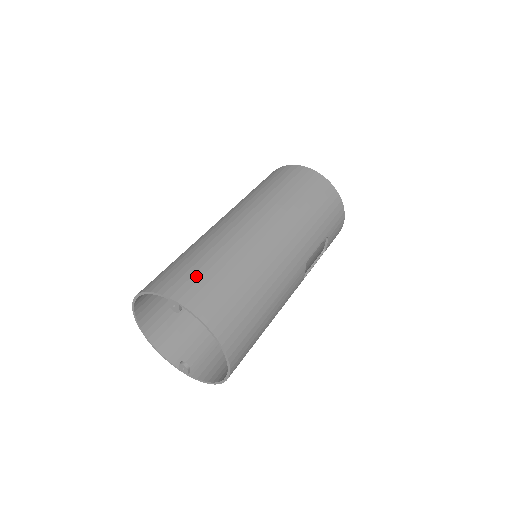
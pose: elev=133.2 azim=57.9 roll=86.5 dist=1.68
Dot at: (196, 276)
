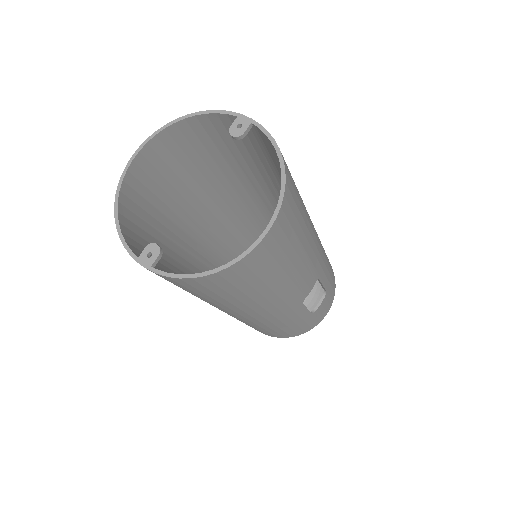
Dot at: occluded
